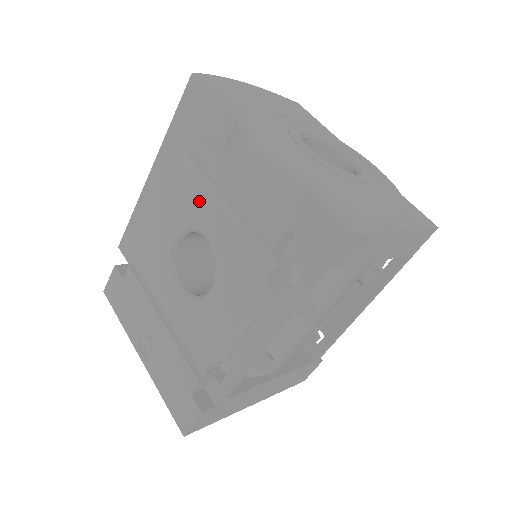
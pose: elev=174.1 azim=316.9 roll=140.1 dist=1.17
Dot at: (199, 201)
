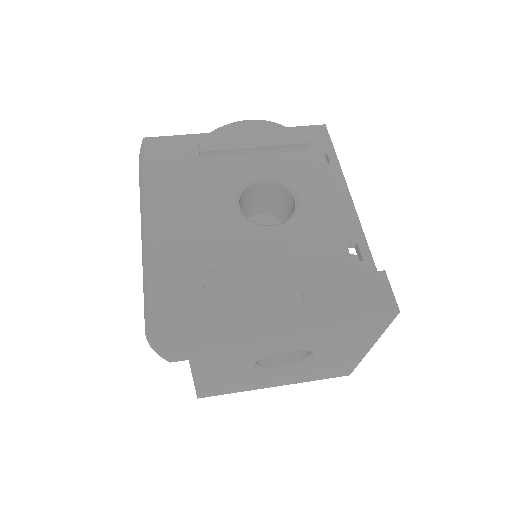
Dot at: (235, 166)
